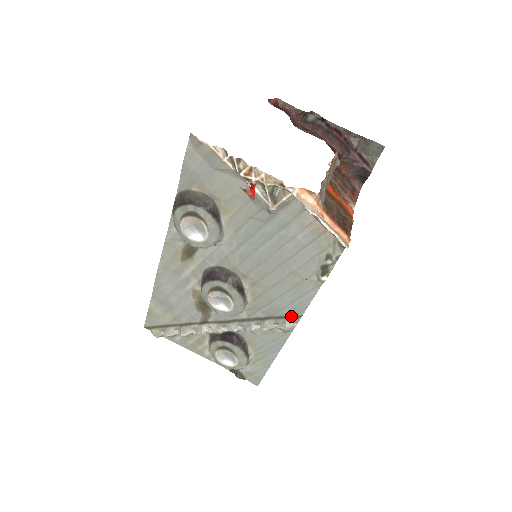
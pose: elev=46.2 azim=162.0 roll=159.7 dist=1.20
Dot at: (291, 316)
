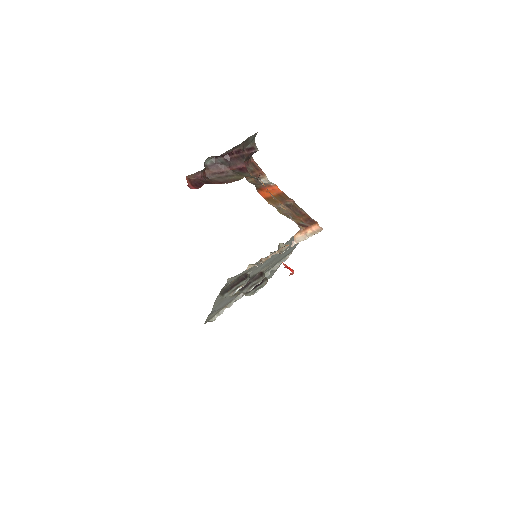
Dot at: occluded
